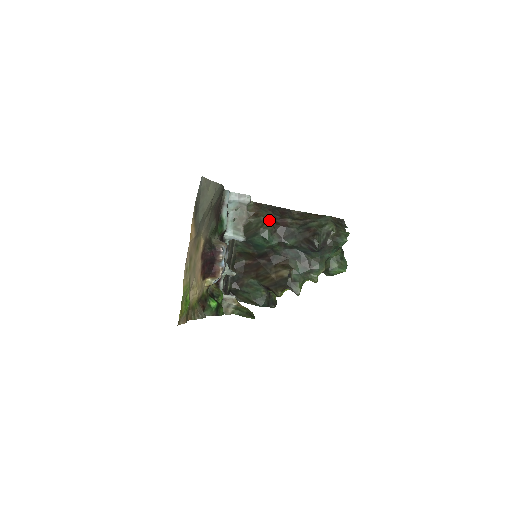
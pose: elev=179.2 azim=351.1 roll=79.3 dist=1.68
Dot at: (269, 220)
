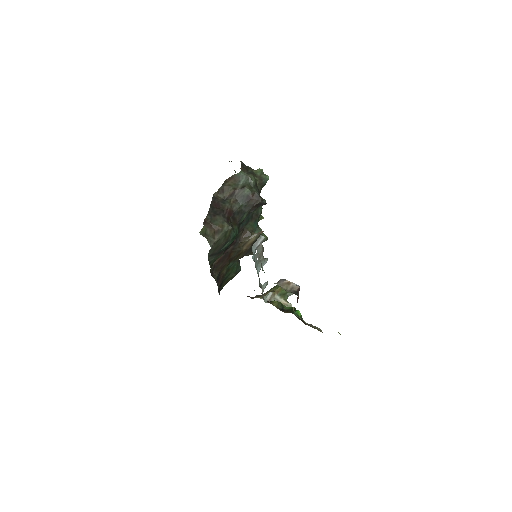
Dot at: (228, 224)
